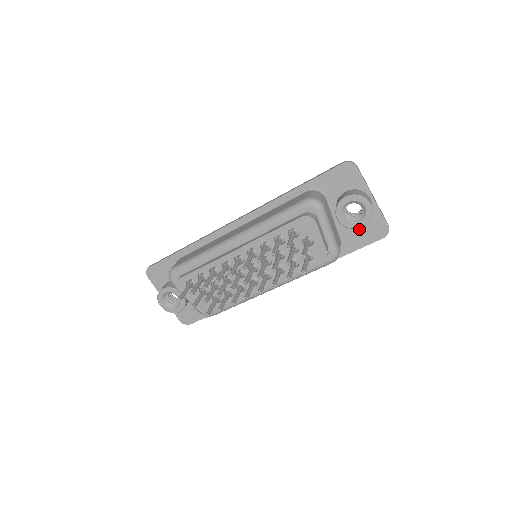
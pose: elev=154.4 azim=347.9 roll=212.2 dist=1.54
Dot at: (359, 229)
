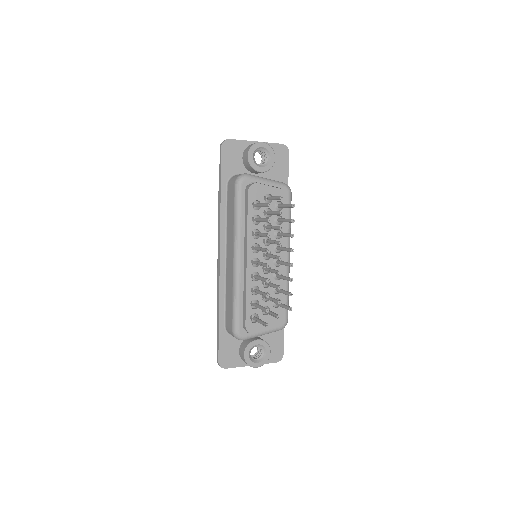
Dot at: (274, 166)
